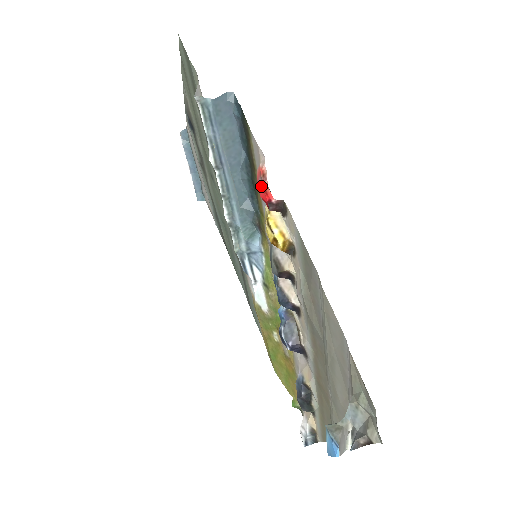
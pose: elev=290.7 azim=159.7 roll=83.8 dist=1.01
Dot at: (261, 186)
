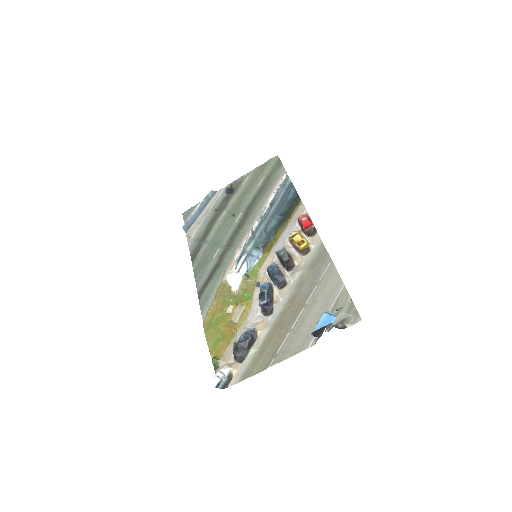
Dot at: (306, 219)
